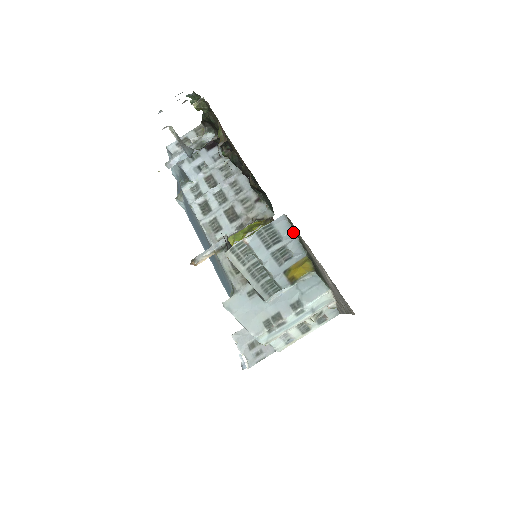
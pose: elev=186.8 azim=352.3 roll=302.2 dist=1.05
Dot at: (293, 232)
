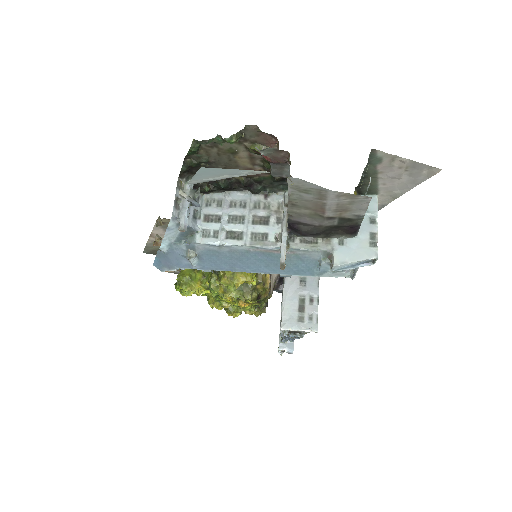
Dot at: (367, 163)
